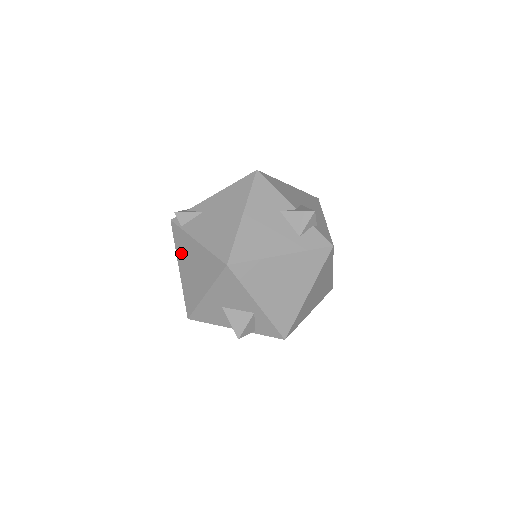
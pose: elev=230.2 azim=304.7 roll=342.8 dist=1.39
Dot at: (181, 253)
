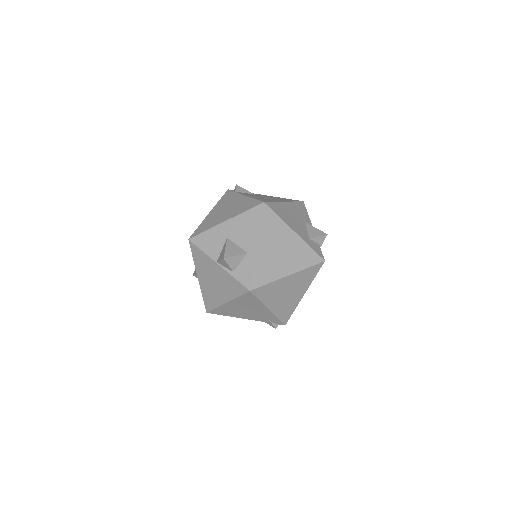
Dot at: (221, 204)
